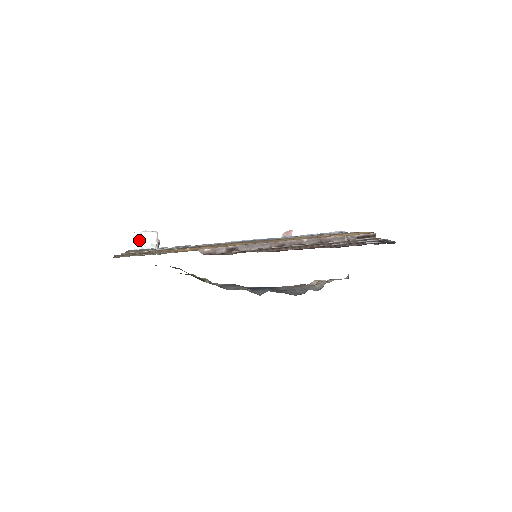
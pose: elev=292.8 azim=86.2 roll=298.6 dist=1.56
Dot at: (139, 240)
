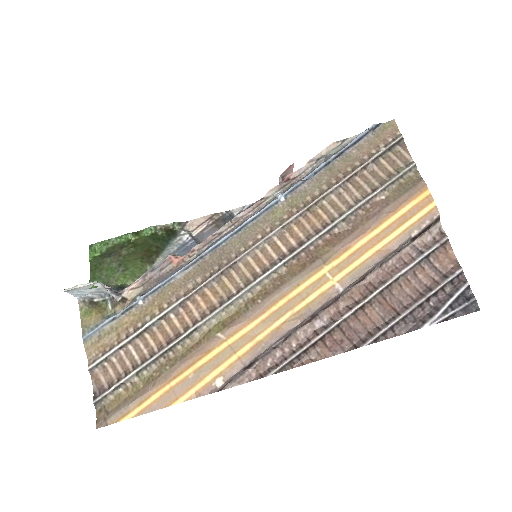
Dot at: (77, 292)
